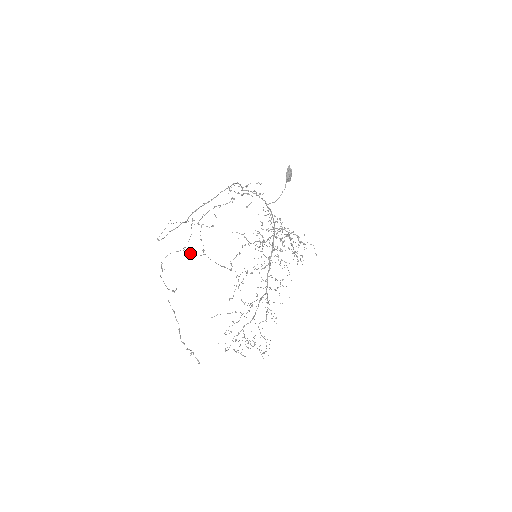
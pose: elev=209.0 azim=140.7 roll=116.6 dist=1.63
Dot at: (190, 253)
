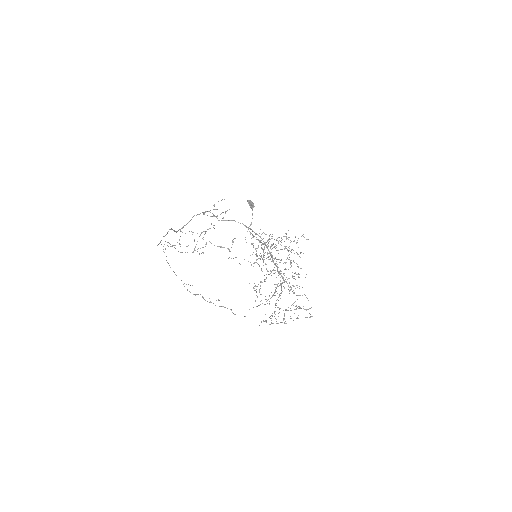
Dot at: (187, 246)
